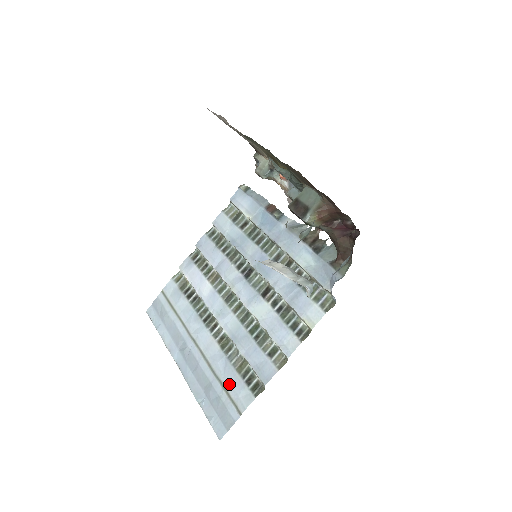
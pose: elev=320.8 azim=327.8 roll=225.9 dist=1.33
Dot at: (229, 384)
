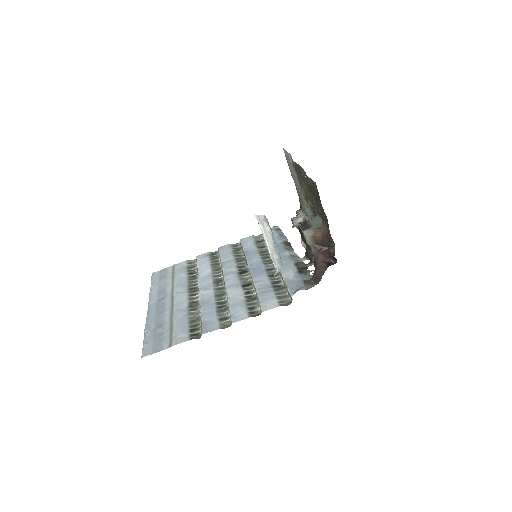
Dot at: (177, 327)
